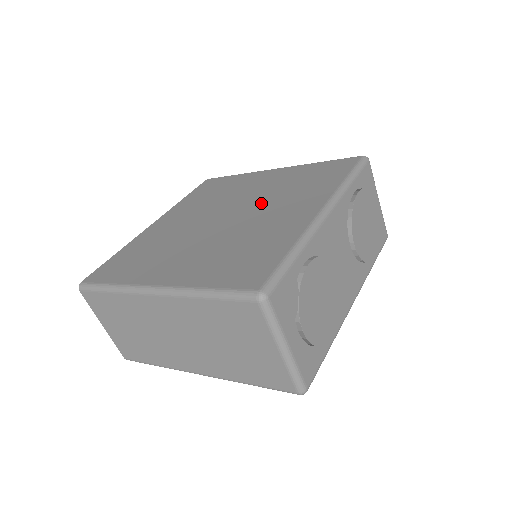
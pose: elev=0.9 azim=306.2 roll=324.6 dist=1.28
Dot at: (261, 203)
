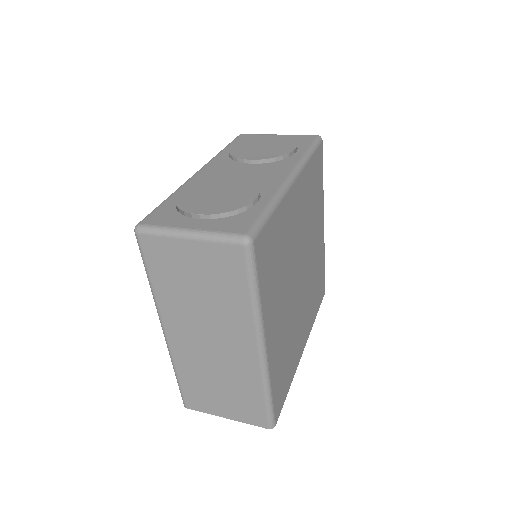
Dot at: occluded
